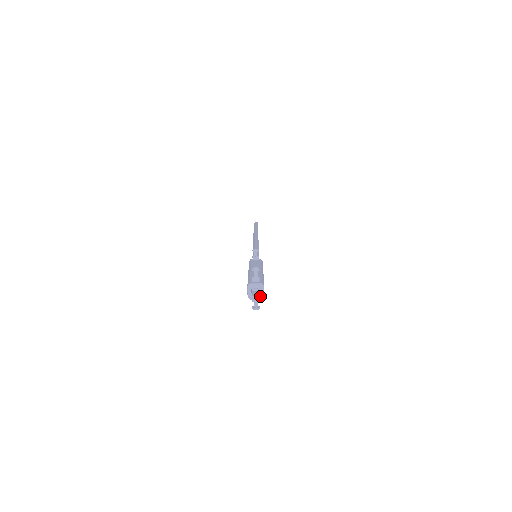
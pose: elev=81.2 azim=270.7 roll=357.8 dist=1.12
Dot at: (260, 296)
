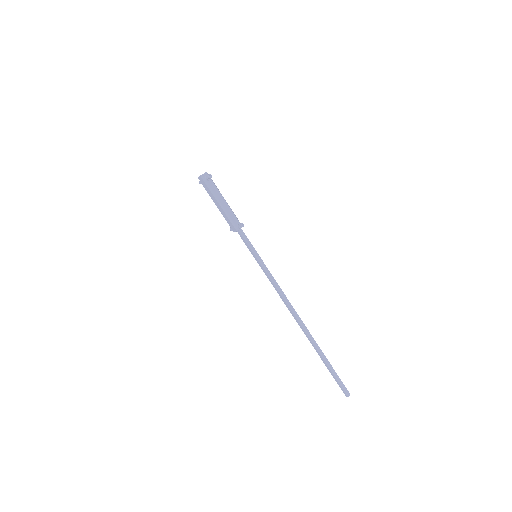
Dot at: (205, 173)
